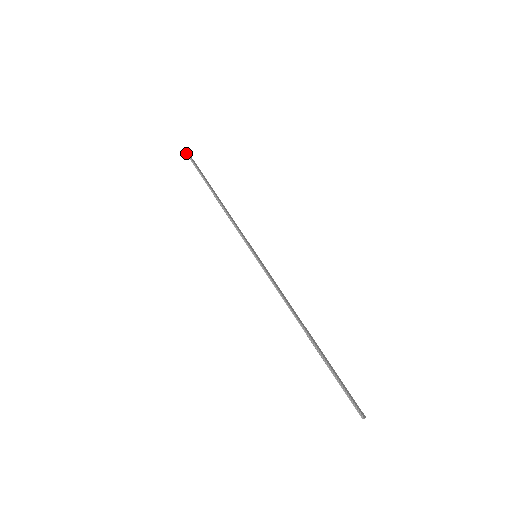
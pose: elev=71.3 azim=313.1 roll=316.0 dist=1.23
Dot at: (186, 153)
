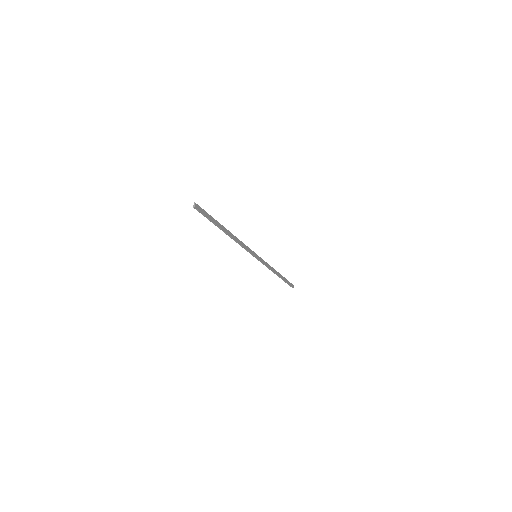
Dot at: occluded
